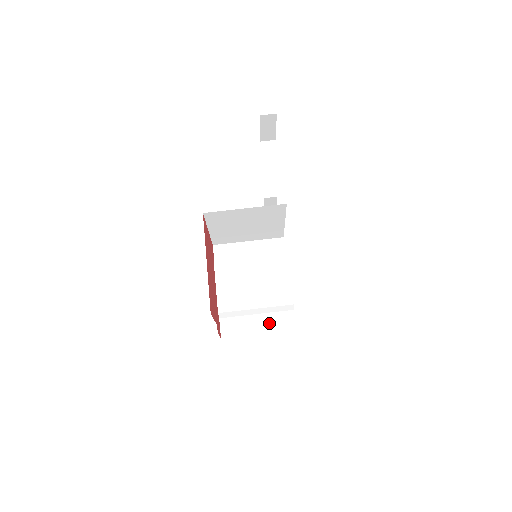
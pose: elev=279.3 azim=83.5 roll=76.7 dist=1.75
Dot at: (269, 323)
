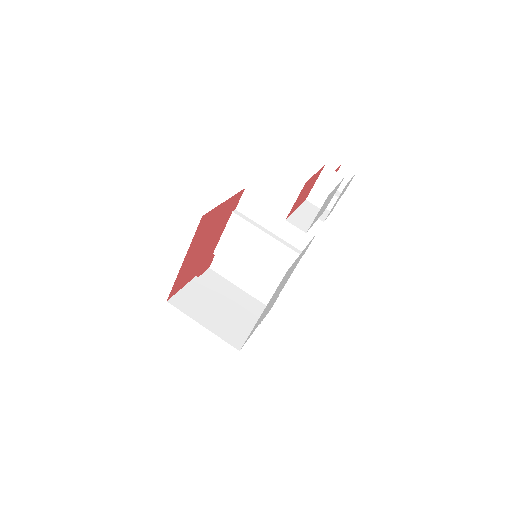
Dot at: (253, 287)
